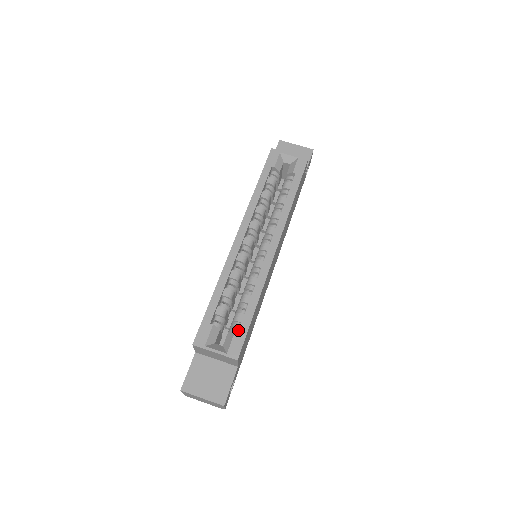
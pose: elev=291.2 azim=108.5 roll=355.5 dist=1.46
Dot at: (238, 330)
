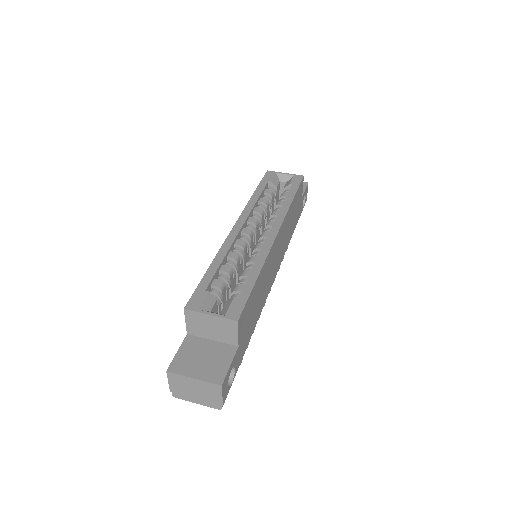
Dot at: occluded
